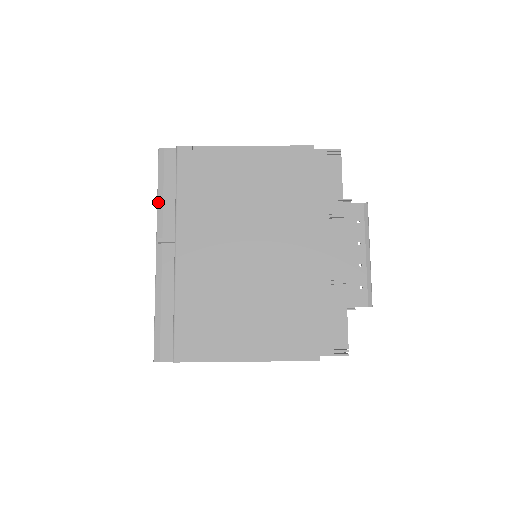
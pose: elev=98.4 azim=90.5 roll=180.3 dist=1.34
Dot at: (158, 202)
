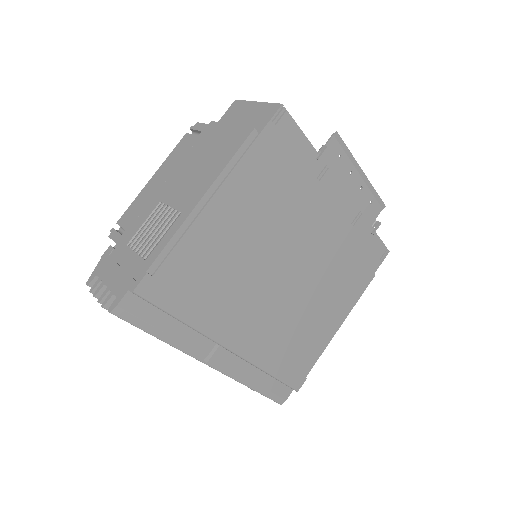
Dot at: (170, 344)
